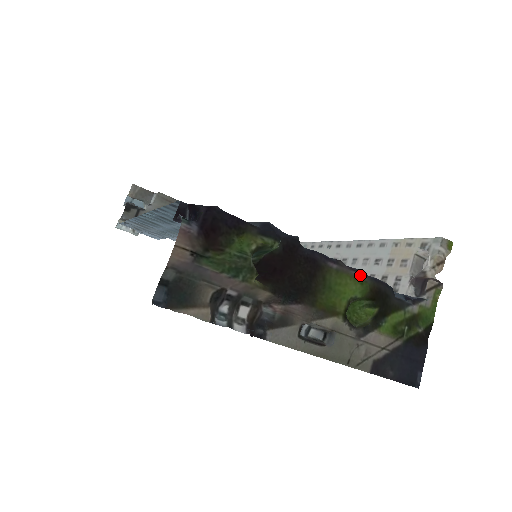
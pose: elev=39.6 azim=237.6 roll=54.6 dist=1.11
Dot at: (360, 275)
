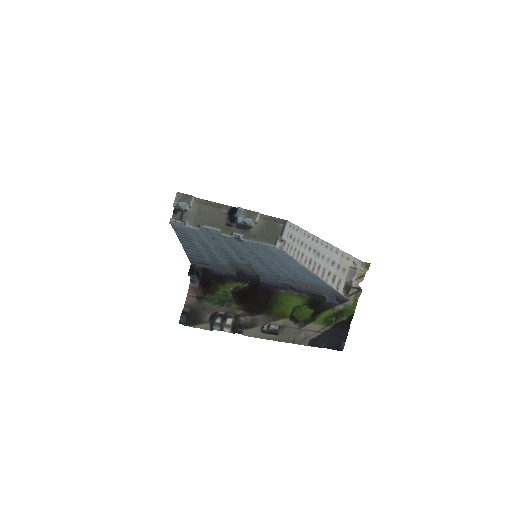
Dot at: (301, 293)
